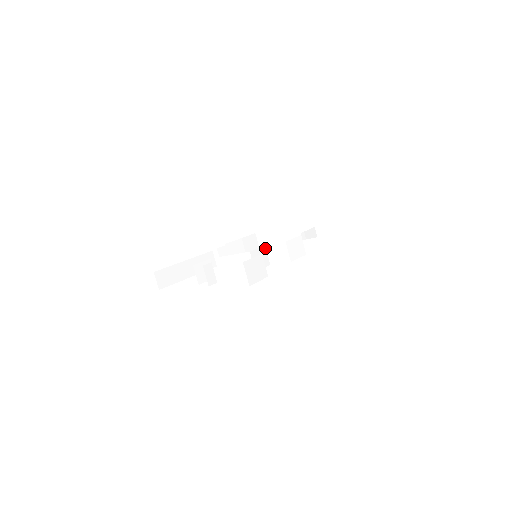
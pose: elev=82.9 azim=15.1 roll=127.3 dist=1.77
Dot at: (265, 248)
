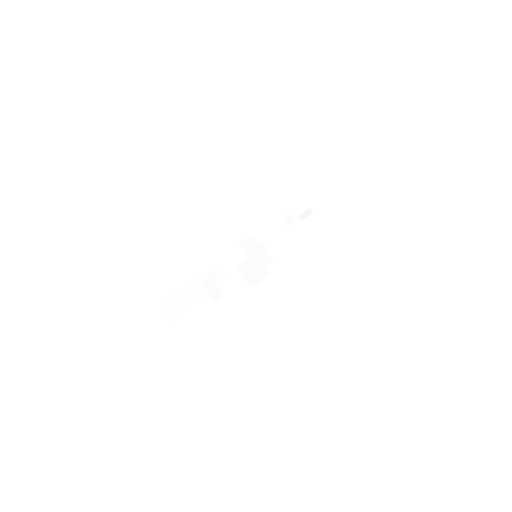
Dot at: (262, 245)
